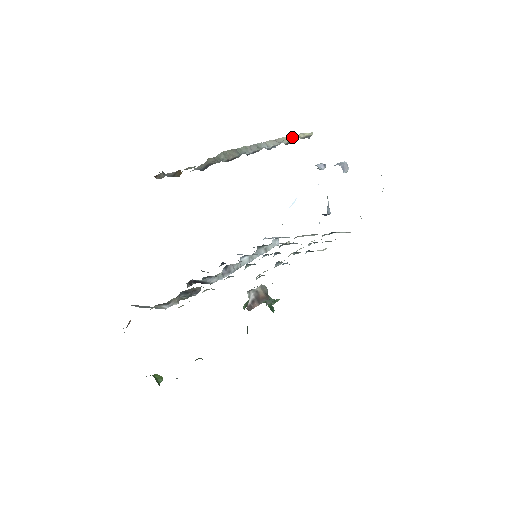
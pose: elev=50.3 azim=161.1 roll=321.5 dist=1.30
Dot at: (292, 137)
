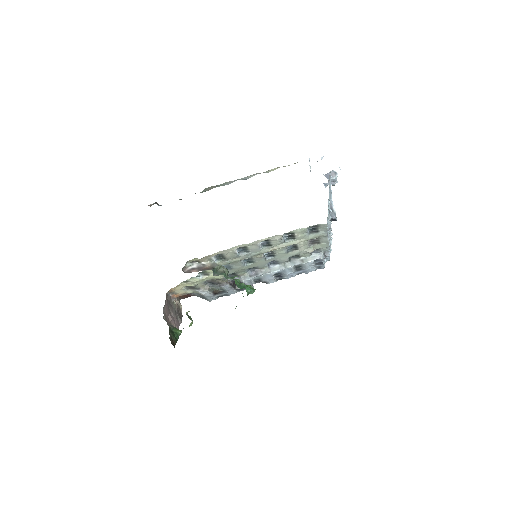
Dot at: (279, 167)
